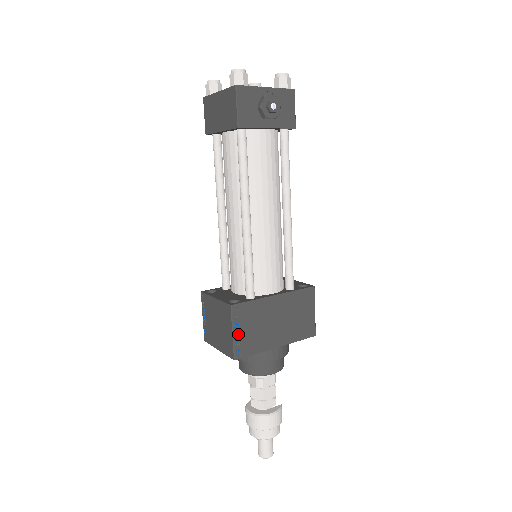
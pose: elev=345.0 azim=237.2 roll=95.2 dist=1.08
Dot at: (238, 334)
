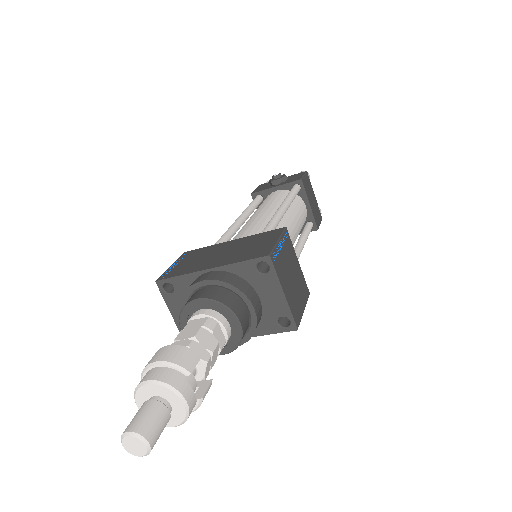
Dot at: (175, 266)
